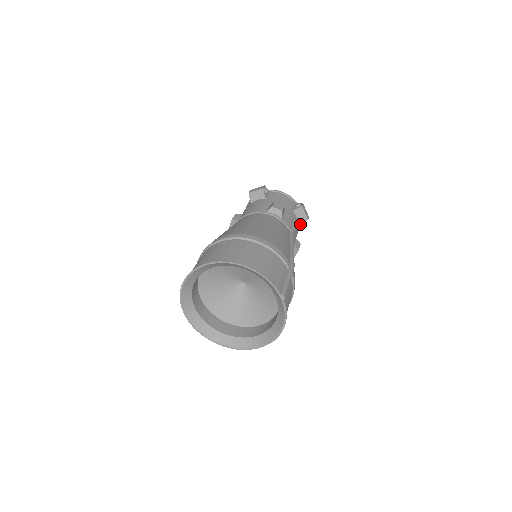
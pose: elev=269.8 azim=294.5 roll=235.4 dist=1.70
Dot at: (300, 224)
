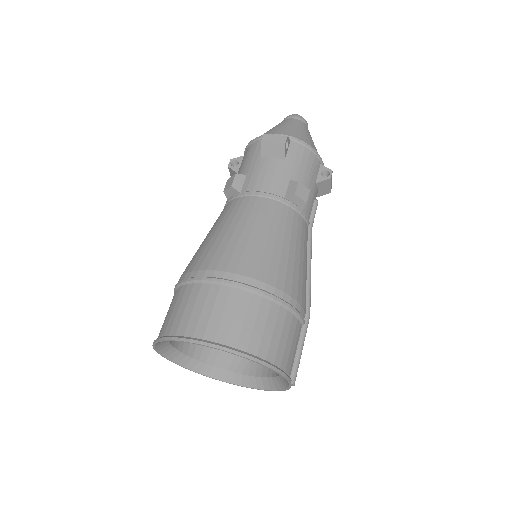
Dot at: occluded
